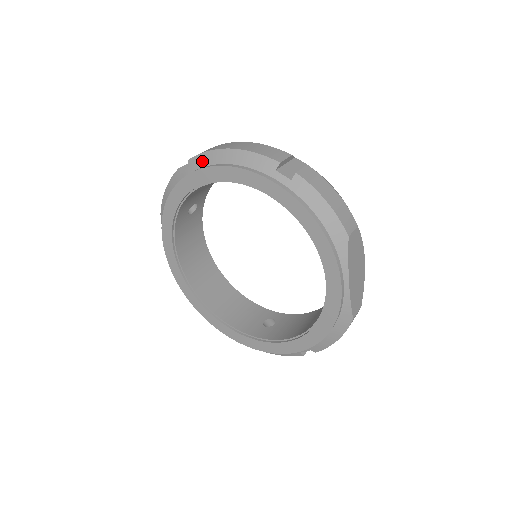
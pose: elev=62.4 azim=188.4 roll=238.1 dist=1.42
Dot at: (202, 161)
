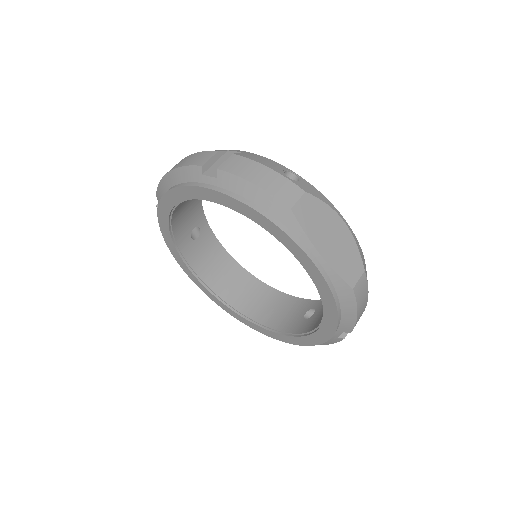
Dot at: (160, 192)
